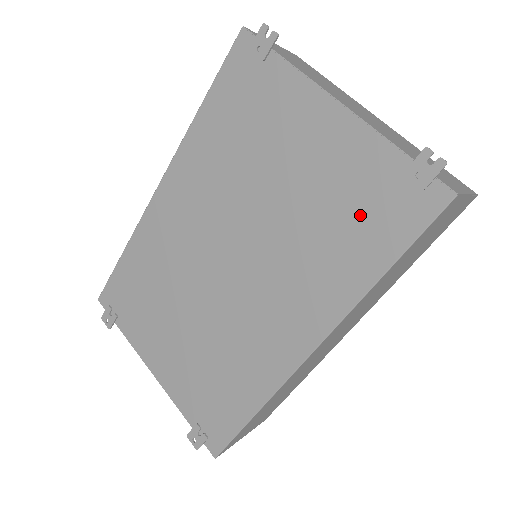
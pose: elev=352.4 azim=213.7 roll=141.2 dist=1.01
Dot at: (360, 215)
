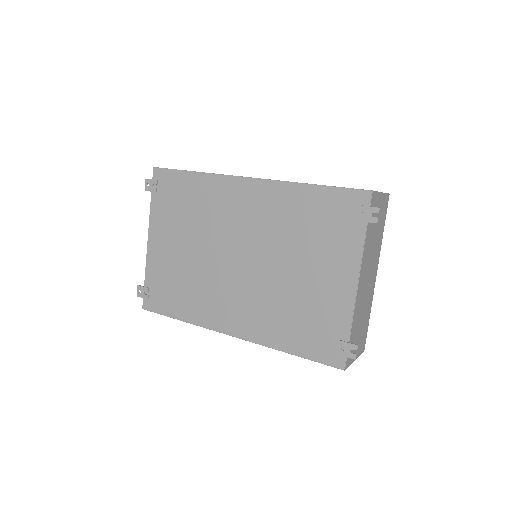
Dot at: (309, 327)
